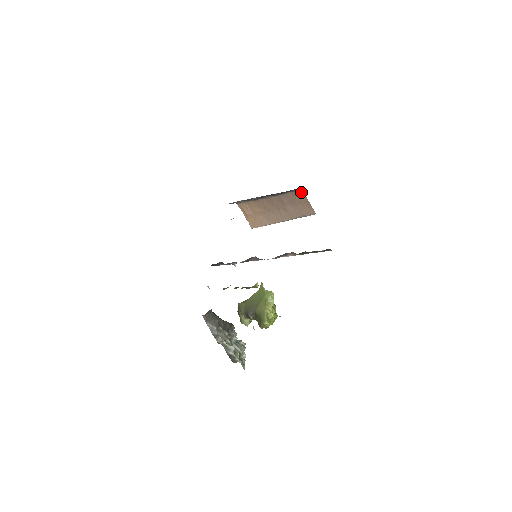
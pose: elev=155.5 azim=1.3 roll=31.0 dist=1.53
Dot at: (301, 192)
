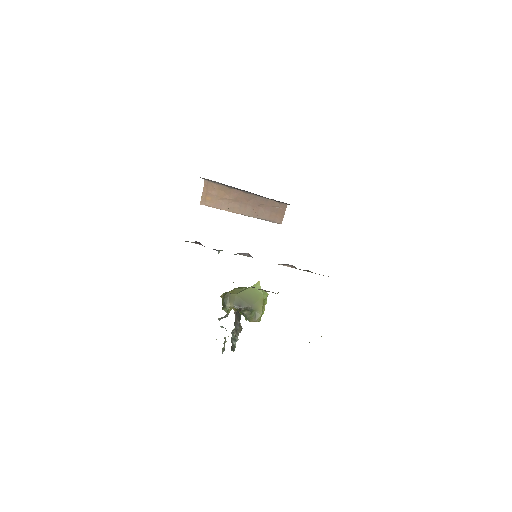
Dot at: (285, 205)
